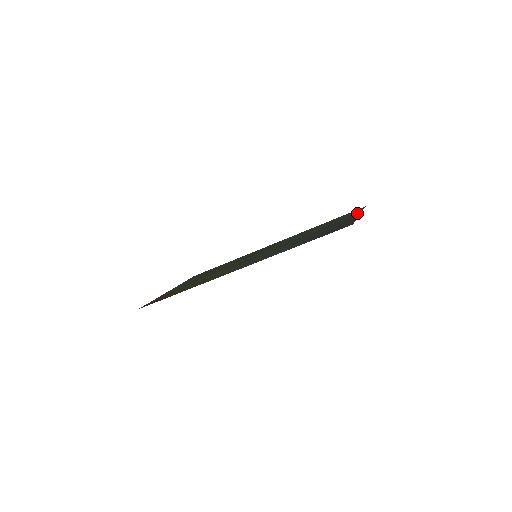
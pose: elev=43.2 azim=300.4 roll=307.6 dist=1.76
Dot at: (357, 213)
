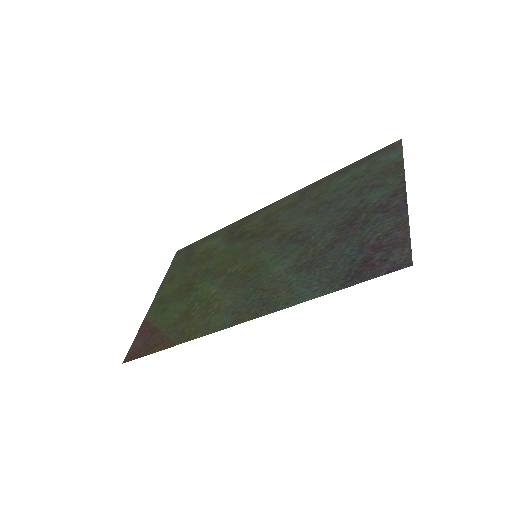
Dot at: (397, 176)
